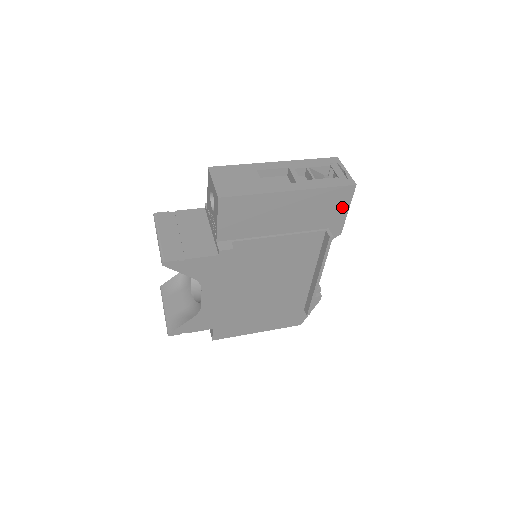
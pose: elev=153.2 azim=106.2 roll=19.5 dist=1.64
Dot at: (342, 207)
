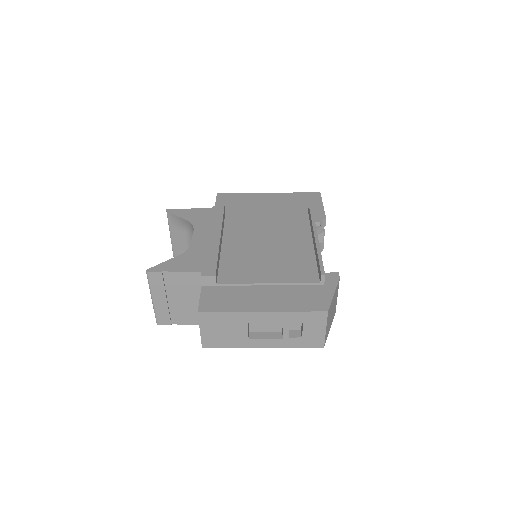
Dot at: (316, 203)
